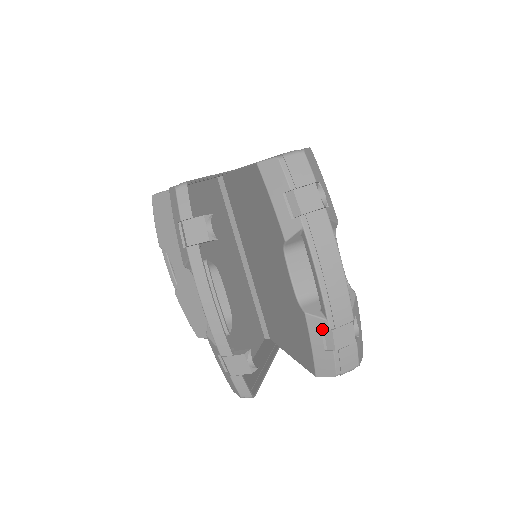
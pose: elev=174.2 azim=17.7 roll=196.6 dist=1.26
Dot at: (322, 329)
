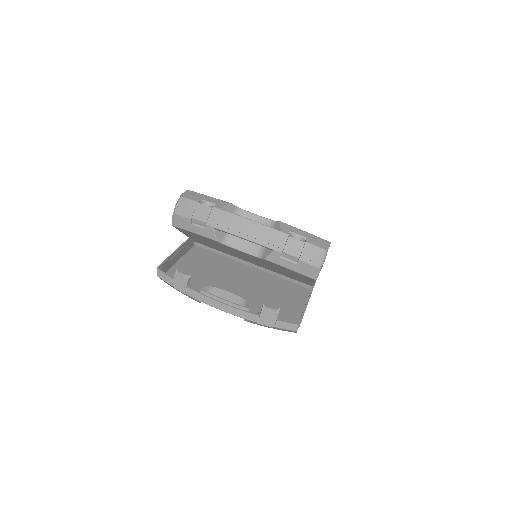
Dot at: (279, 257)
